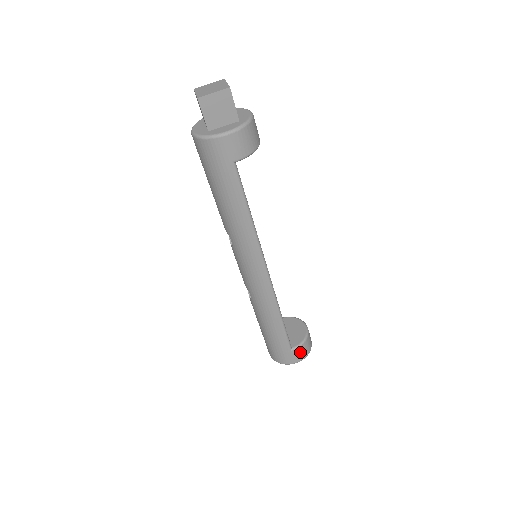
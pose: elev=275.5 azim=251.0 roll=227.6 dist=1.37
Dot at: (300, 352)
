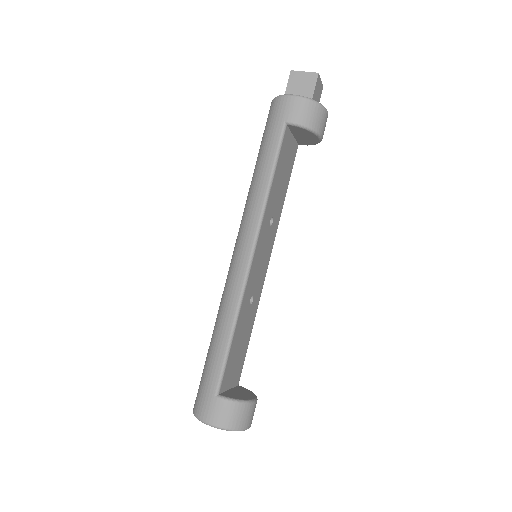
Dot at: (224, 410)
